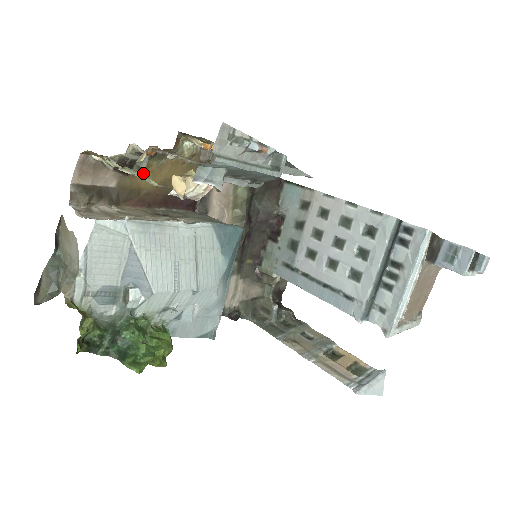
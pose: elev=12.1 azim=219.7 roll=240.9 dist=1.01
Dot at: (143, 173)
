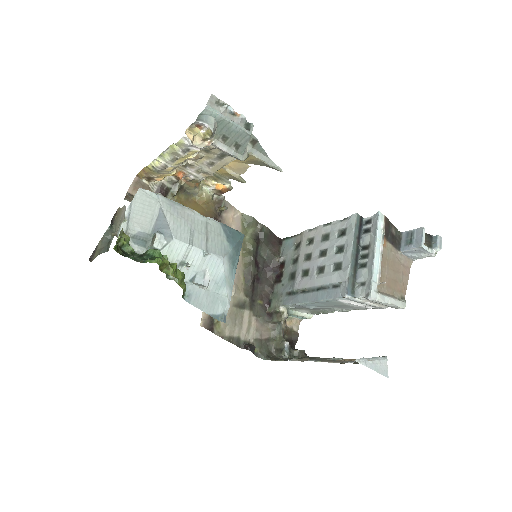
Dot at: (175, 201)
